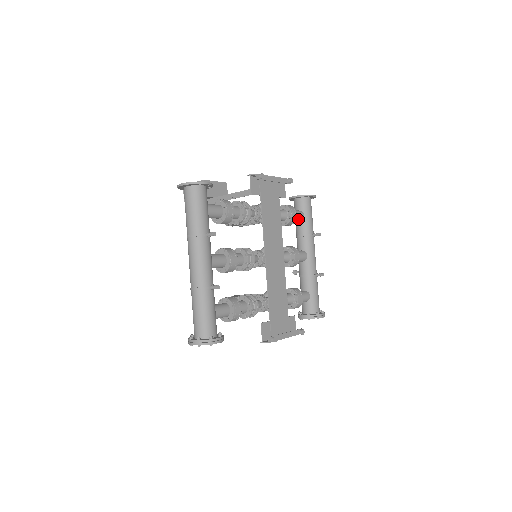
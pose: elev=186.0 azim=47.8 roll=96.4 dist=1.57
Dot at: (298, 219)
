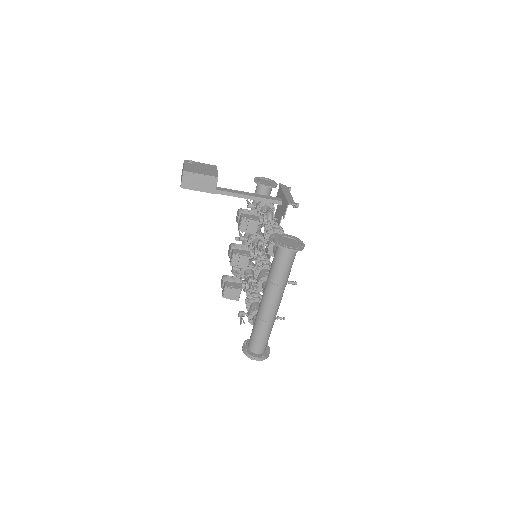
Dot at: occluded
